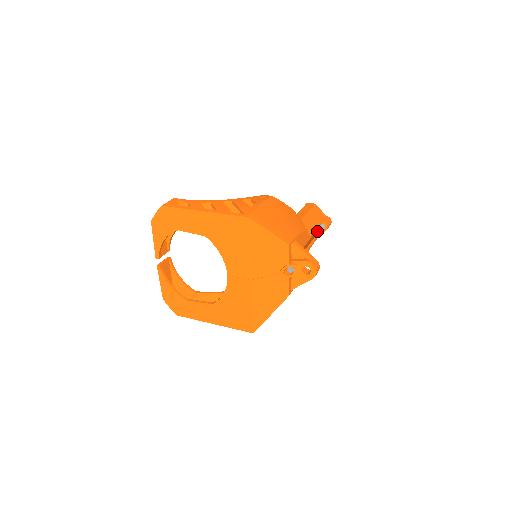
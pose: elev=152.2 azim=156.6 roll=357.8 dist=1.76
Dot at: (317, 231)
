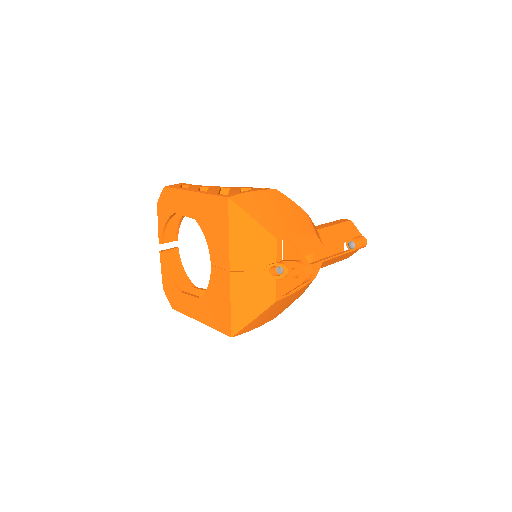
Dot at: occluded
